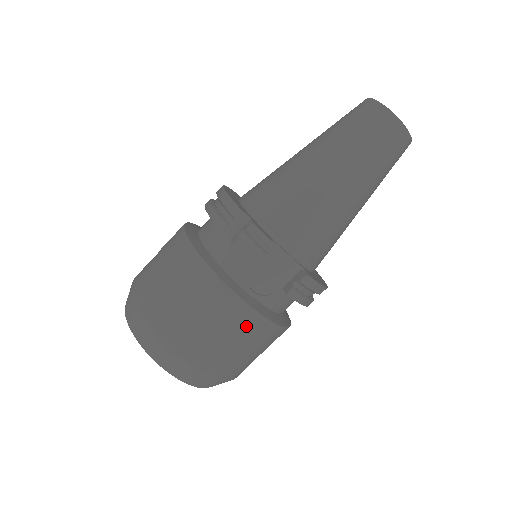
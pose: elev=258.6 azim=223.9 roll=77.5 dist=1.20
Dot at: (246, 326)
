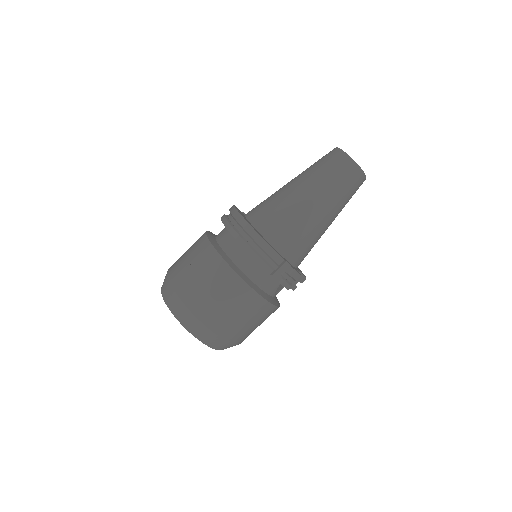
Dot at: occluded
